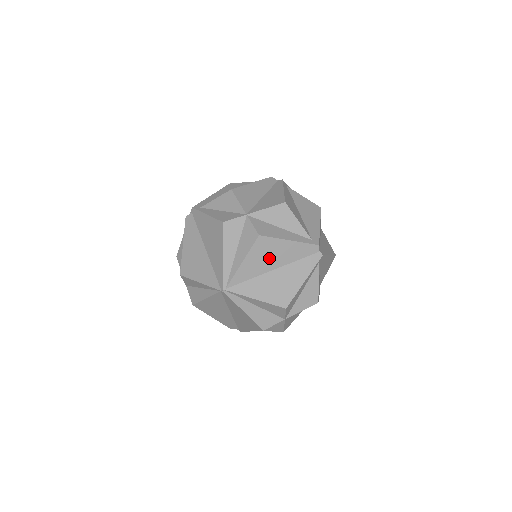
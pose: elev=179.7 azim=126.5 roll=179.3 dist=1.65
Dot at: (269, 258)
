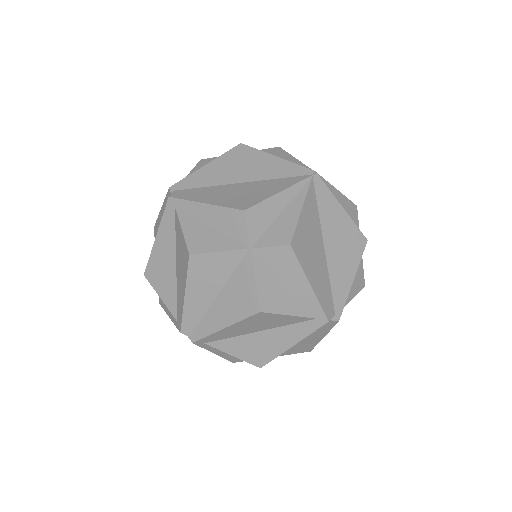
Dot at: occluded
